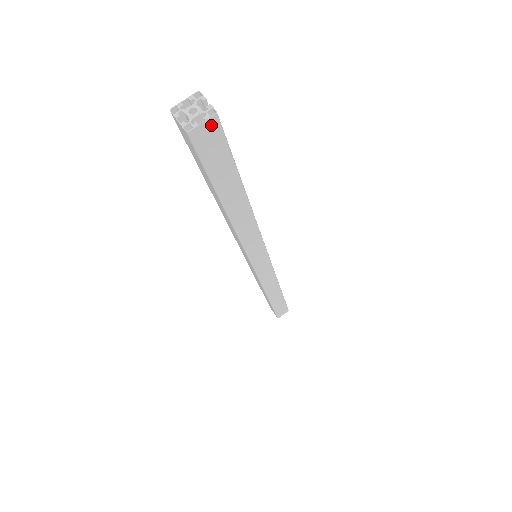
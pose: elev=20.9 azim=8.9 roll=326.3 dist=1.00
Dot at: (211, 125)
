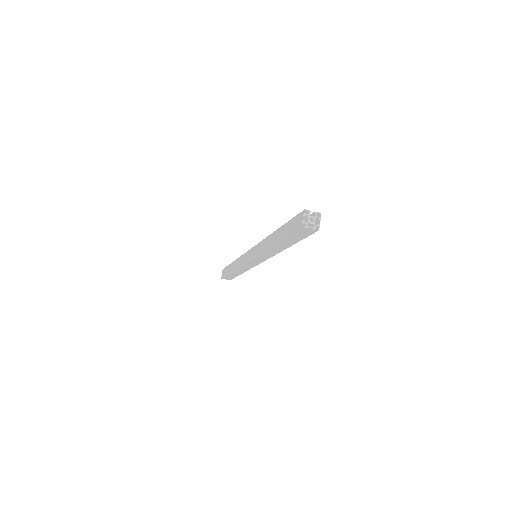
Dot at: (318, 220)
